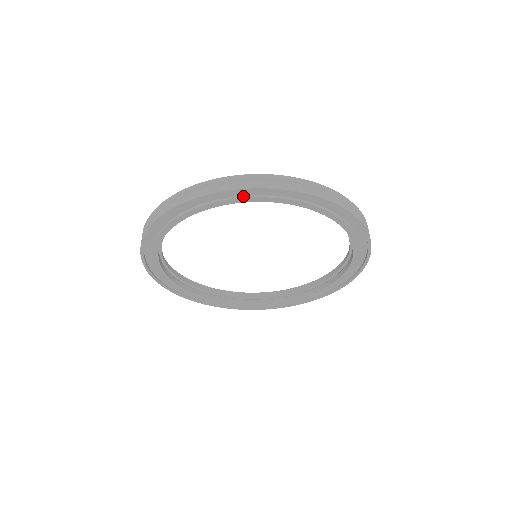
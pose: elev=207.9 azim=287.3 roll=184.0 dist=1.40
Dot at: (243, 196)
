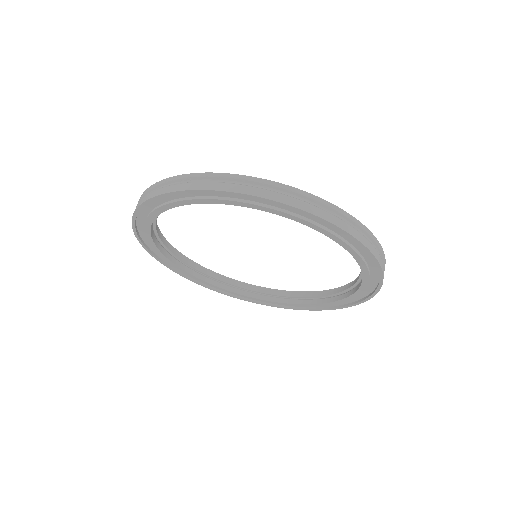
Dot at: (336, 233)
